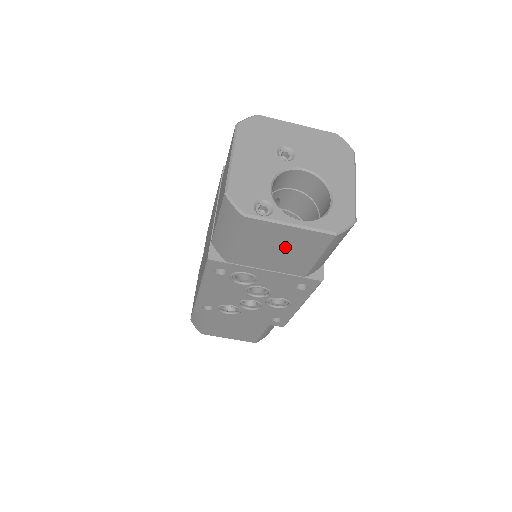
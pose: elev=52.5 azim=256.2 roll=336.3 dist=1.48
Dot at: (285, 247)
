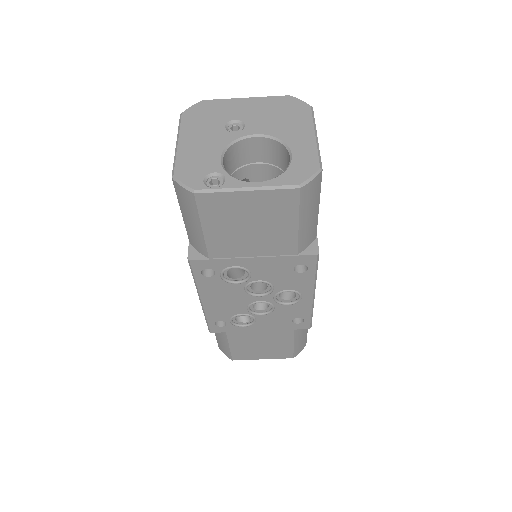
Dot at: (256, 221)
